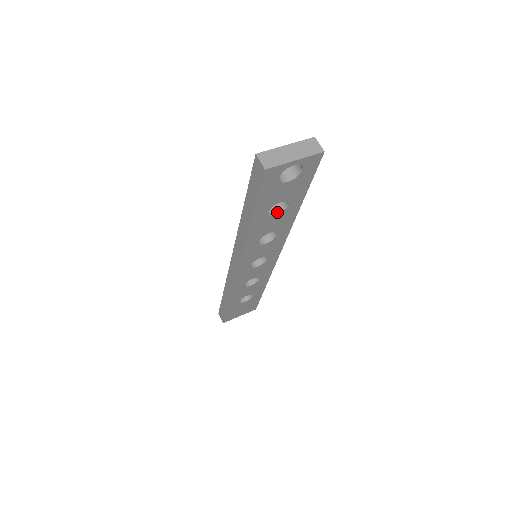
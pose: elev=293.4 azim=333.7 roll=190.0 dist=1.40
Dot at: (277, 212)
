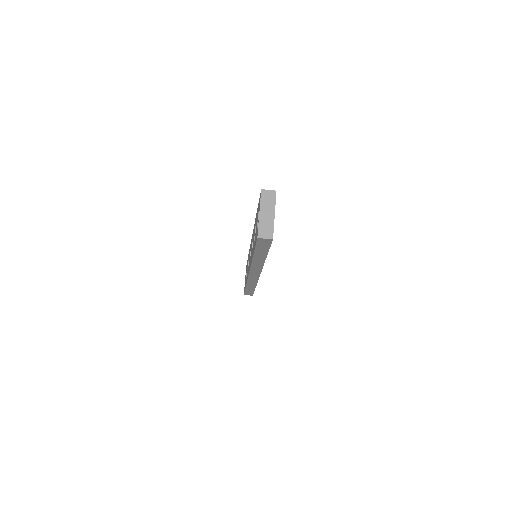
Dot at: occluded
